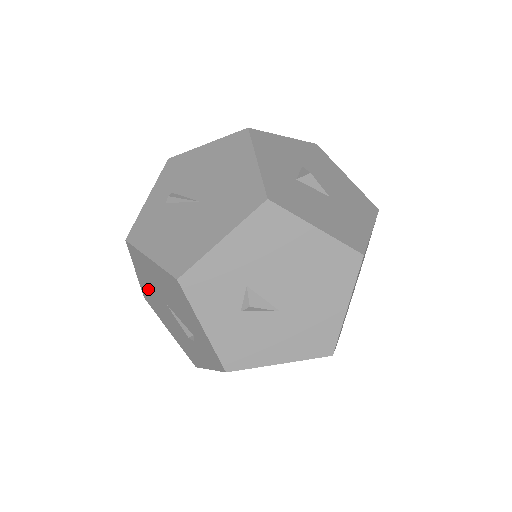
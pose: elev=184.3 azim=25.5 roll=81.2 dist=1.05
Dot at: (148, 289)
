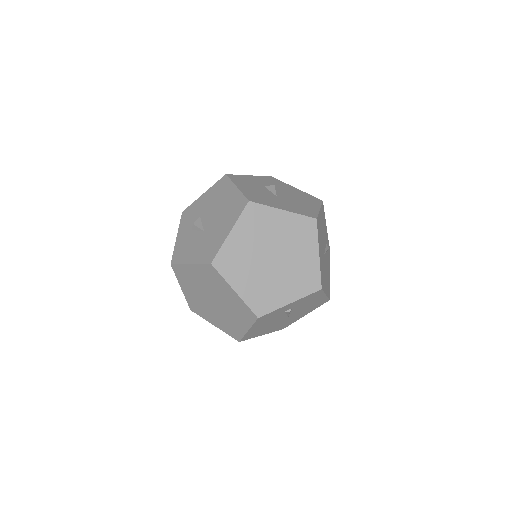
Dot at: occluded
